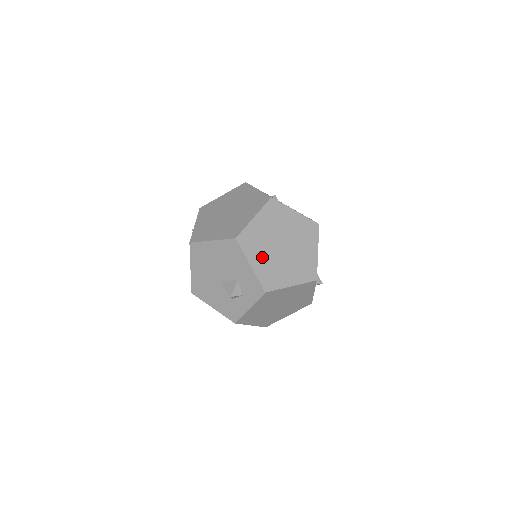
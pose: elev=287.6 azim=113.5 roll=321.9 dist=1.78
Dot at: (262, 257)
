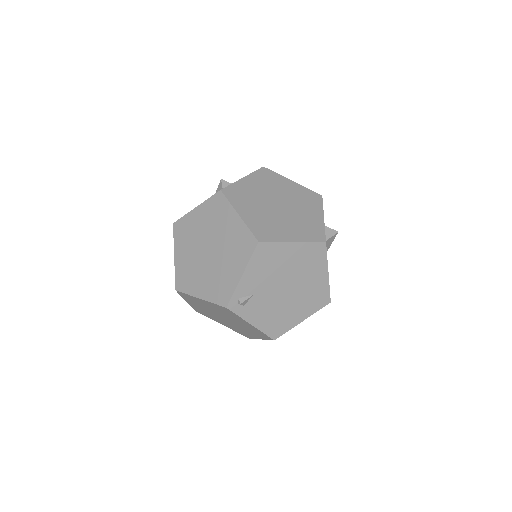
Dot at: (199, 307)
